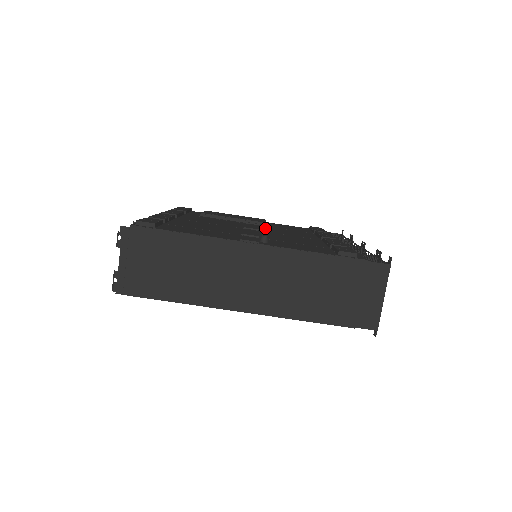
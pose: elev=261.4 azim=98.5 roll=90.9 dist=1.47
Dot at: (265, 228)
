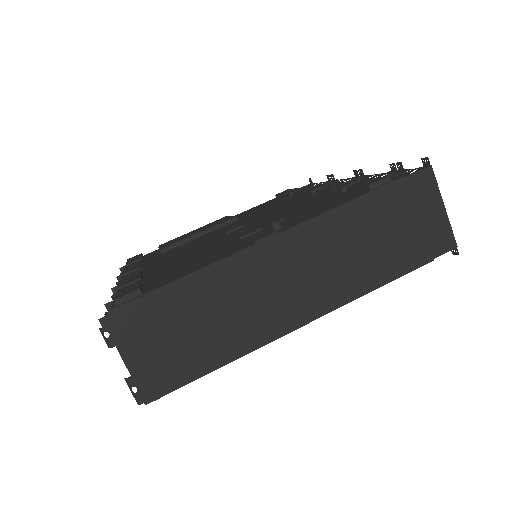
Dot at: (243, 221)
